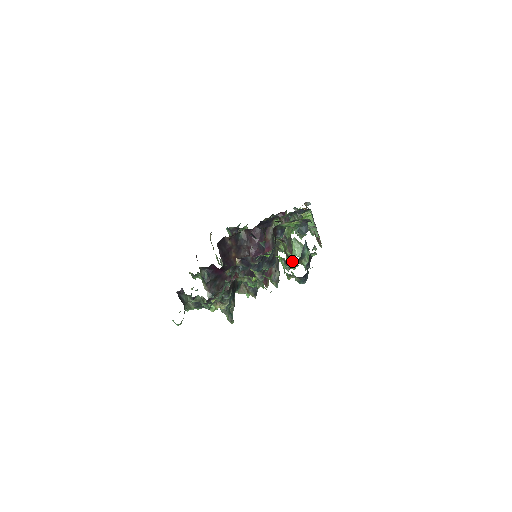
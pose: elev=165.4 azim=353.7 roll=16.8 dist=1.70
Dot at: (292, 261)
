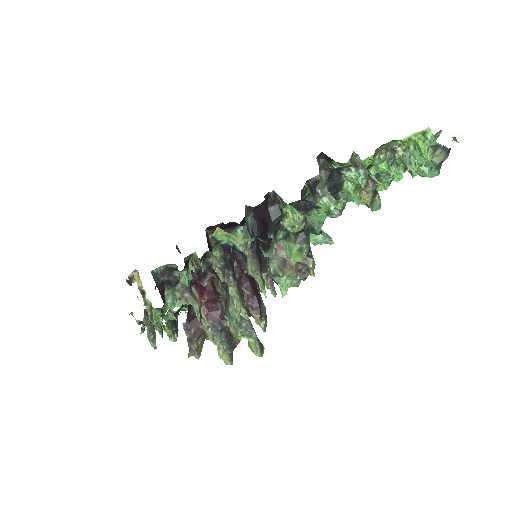
Dot at: occluded
